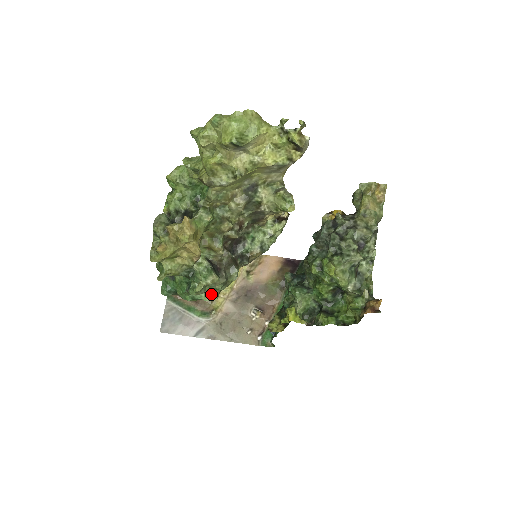
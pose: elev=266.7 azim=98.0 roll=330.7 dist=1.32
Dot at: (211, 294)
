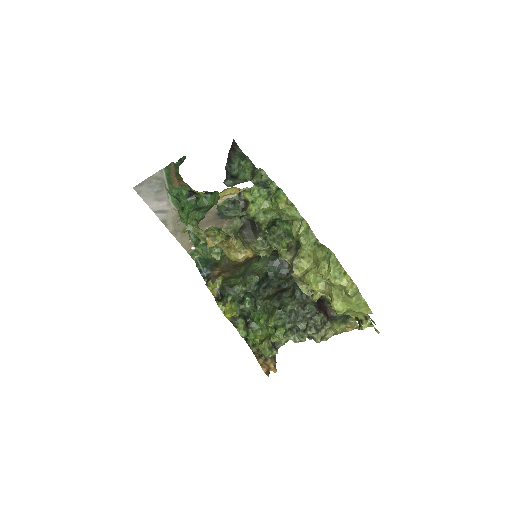
Dot at: occluded
